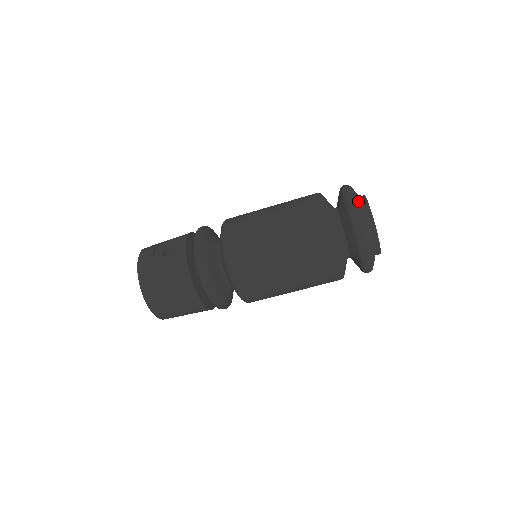
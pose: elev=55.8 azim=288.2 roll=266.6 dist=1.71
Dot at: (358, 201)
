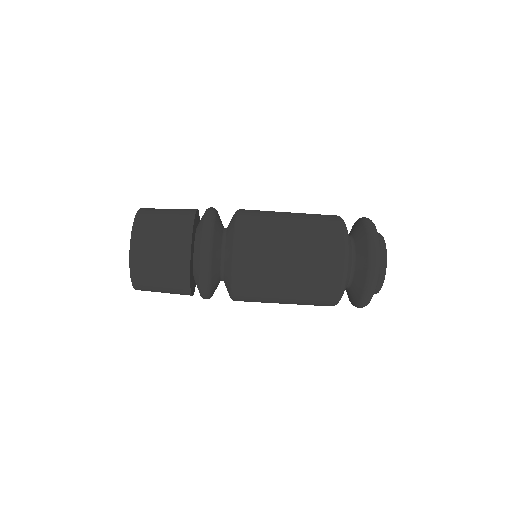
Dot at: occluded
